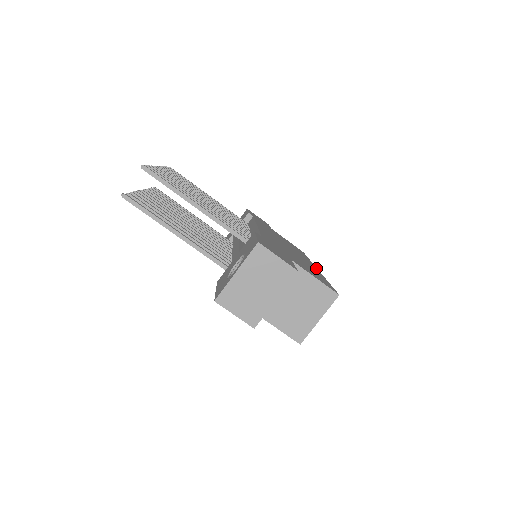
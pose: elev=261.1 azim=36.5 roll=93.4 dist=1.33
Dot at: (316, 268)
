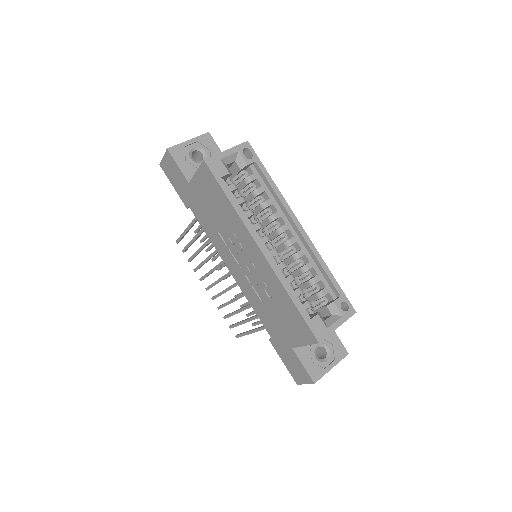
Dot at: (299, 225)
